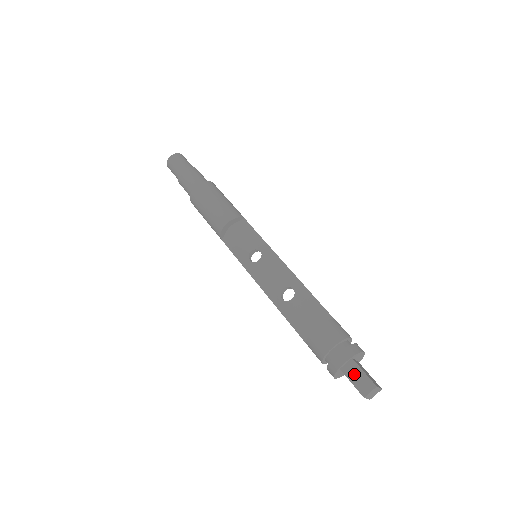
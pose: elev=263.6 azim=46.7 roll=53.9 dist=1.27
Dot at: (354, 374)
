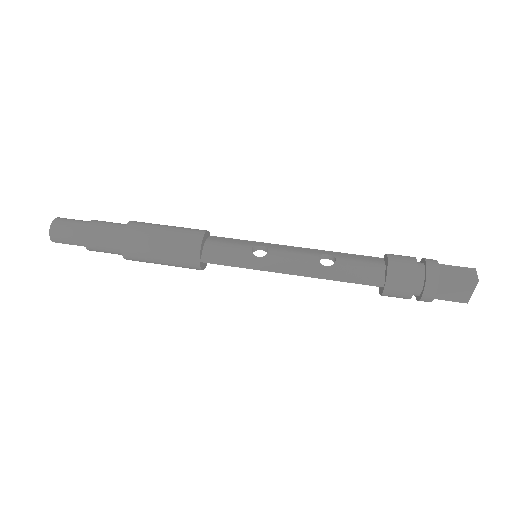
Dot at: (452, 272)
